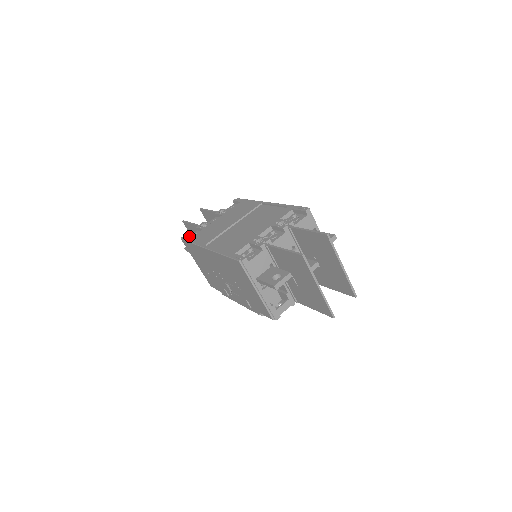
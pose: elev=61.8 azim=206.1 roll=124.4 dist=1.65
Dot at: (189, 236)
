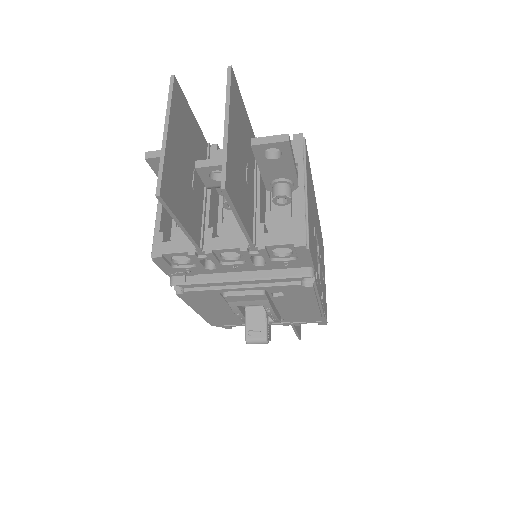
Dot at: occluded
